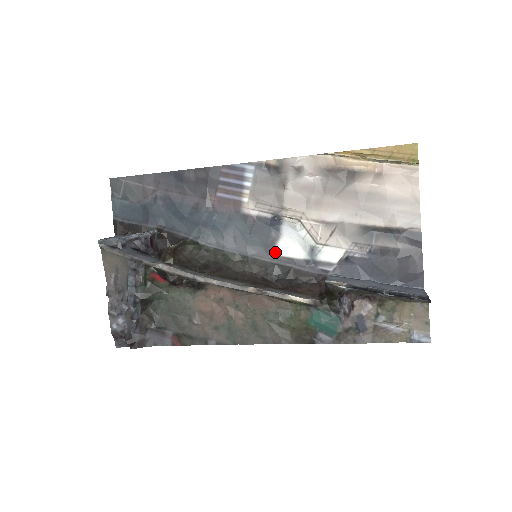
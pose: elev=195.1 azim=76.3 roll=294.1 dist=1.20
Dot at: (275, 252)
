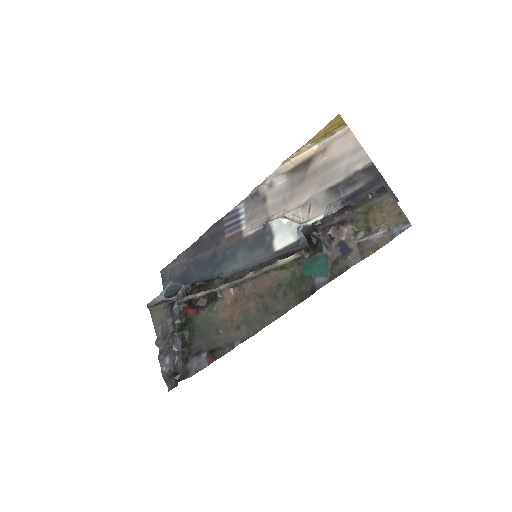
Dot at: (274, 250)
